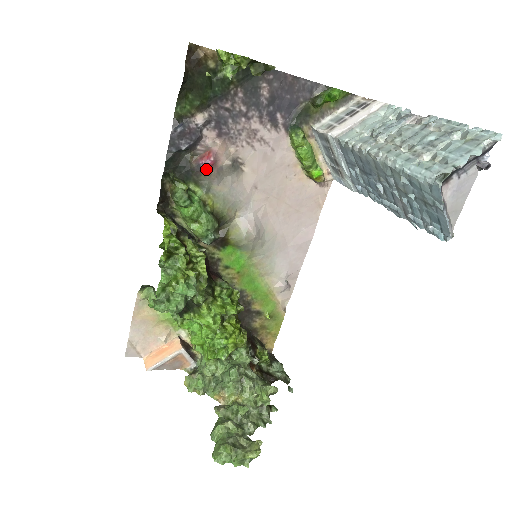
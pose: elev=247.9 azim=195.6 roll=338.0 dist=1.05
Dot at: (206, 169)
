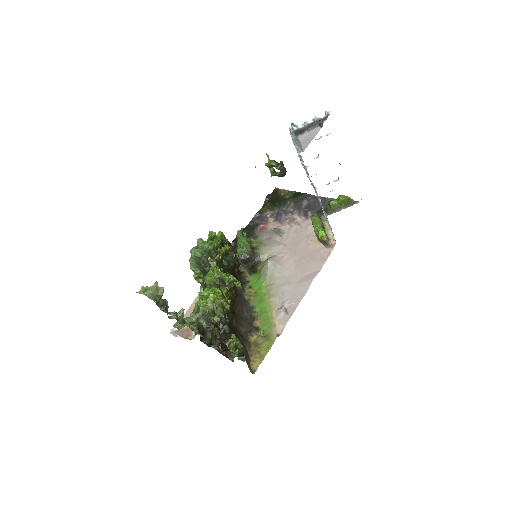
Dot at: (260, 229)
